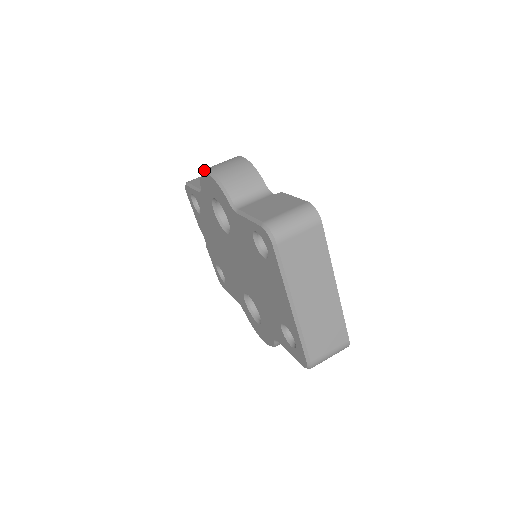
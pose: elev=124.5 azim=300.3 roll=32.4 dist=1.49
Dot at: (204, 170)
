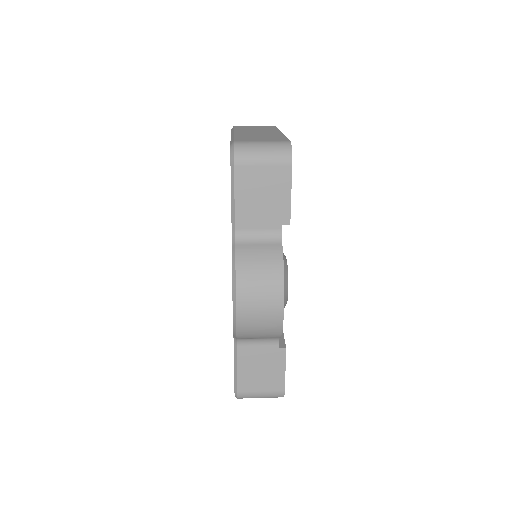
Dot at: occluded
